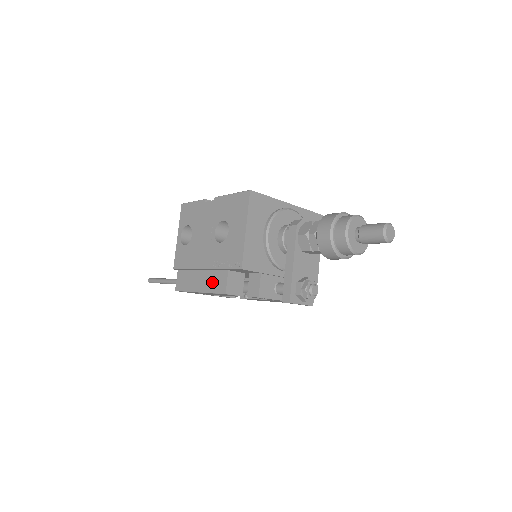
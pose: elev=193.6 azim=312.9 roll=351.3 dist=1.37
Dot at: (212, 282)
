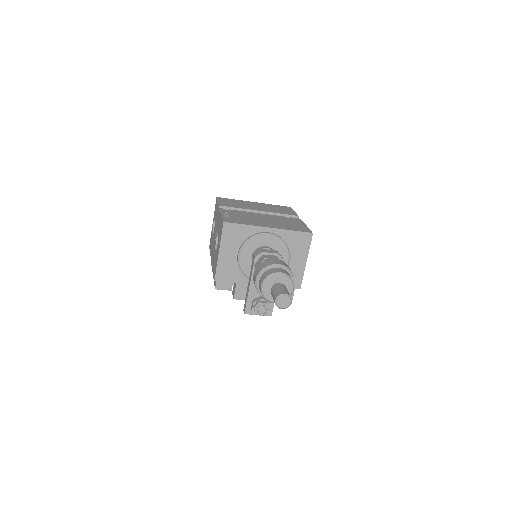
Dot at: occluded
